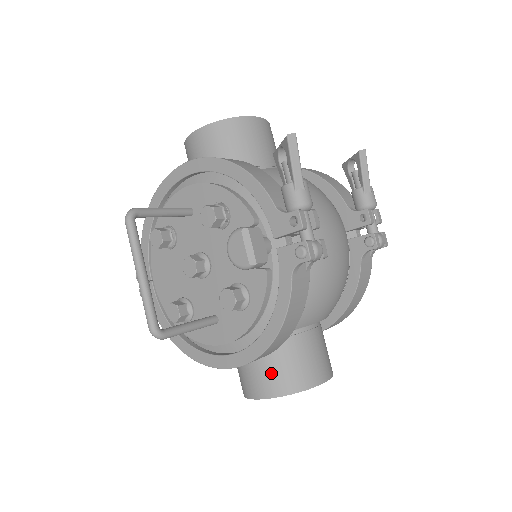
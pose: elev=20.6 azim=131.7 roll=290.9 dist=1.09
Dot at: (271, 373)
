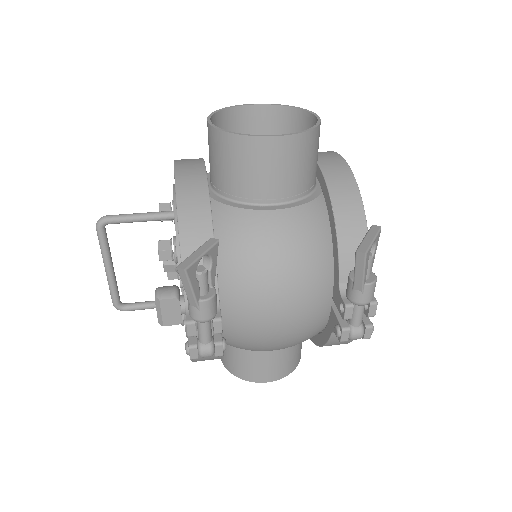
Dot at: (224, 352)
